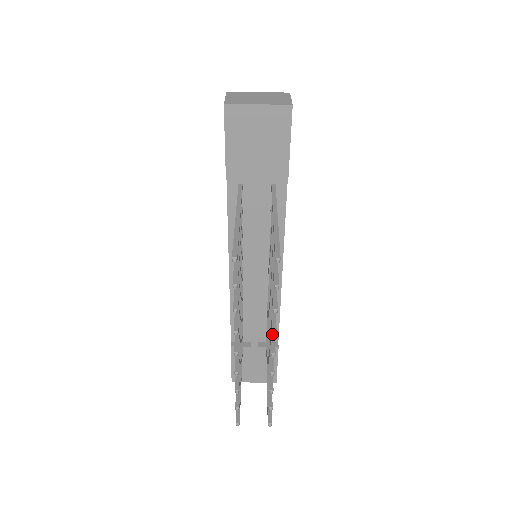
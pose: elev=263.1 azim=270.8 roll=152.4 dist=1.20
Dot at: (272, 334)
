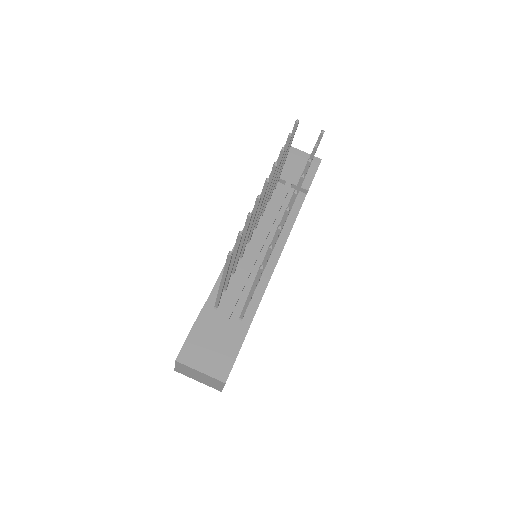
Dot at: (302, 175)
